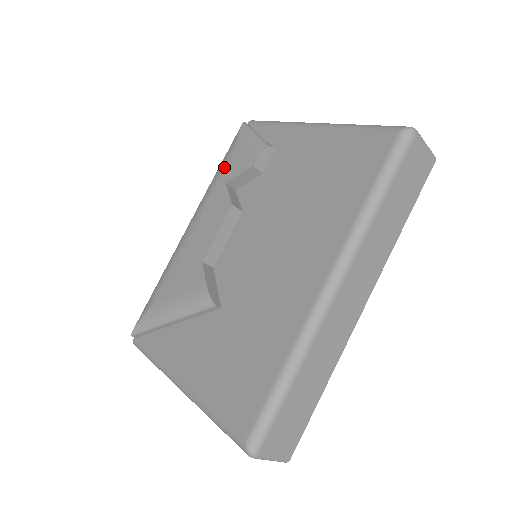
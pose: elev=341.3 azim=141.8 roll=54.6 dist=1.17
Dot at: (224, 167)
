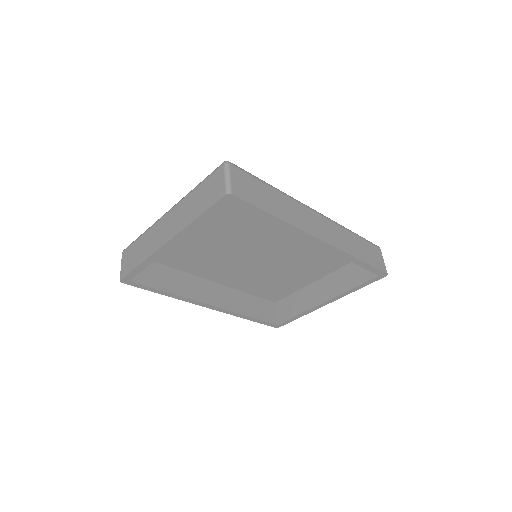
Dot at: occluded
